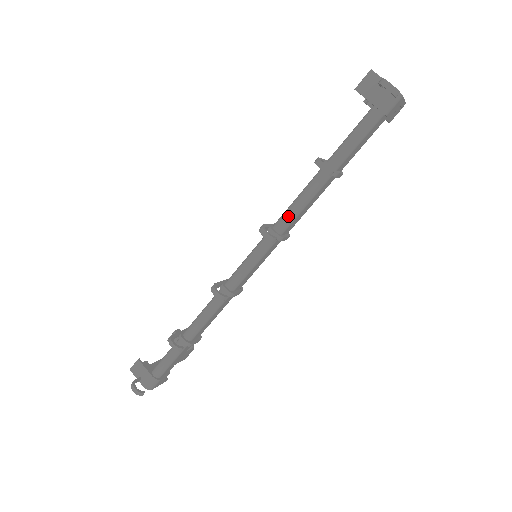
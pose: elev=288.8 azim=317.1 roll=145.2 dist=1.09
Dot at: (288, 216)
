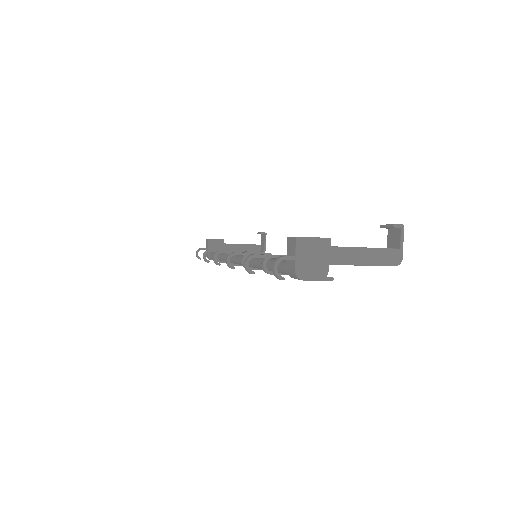
Dot at: (250, 262)
